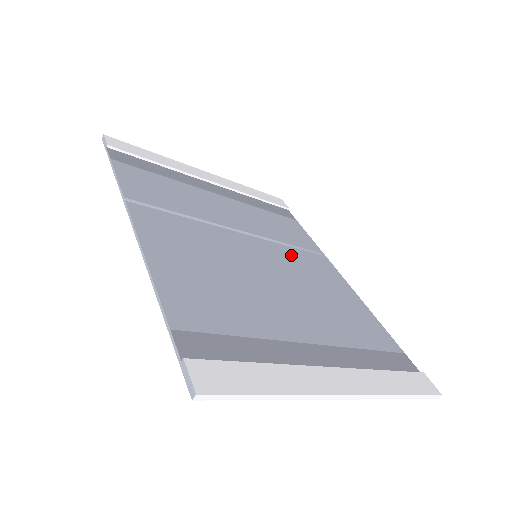
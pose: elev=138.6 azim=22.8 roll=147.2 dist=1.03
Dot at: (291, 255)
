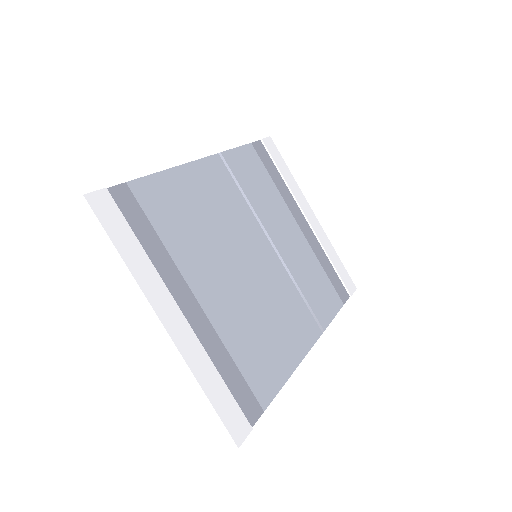
Dot at: (288, 291)
